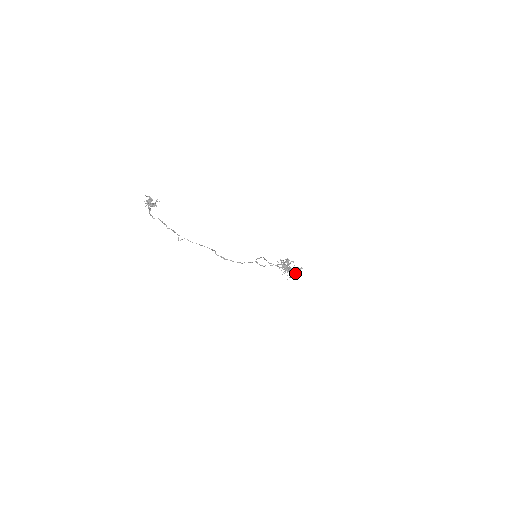
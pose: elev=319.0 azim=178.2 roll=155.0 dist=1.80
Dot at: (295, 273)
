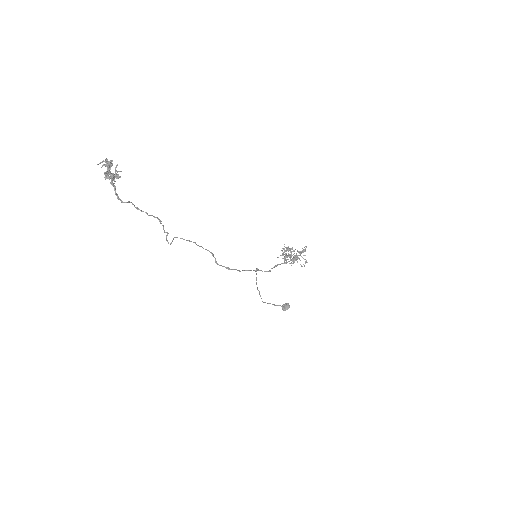
Dot at: (289, 306)
